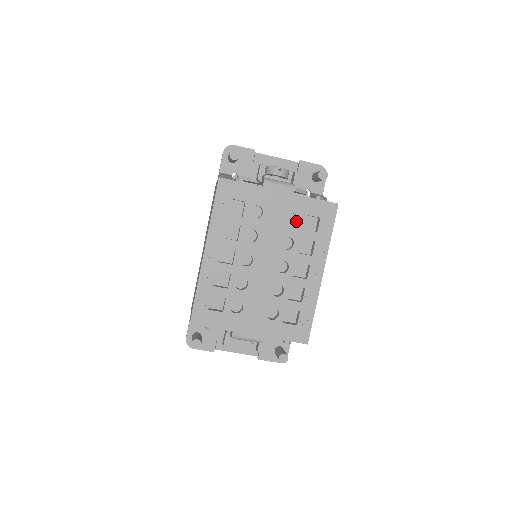
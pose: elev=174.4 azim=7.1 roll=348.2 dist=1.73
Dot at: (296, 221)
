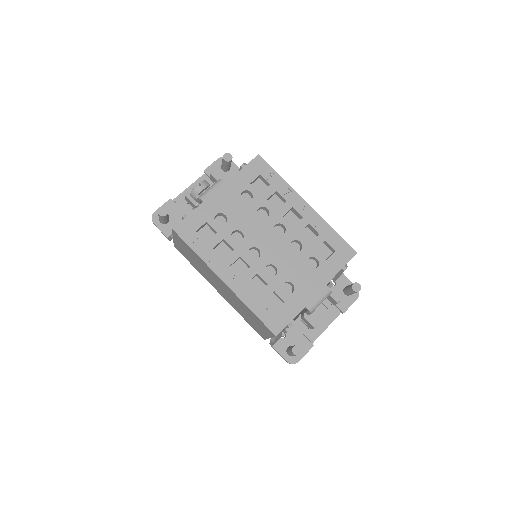
Dot at: (250, 196)
